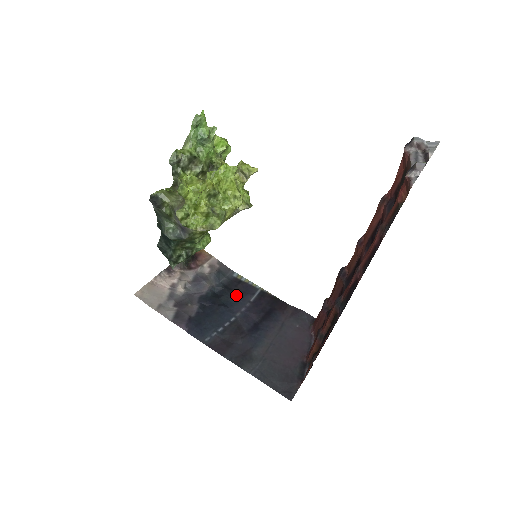
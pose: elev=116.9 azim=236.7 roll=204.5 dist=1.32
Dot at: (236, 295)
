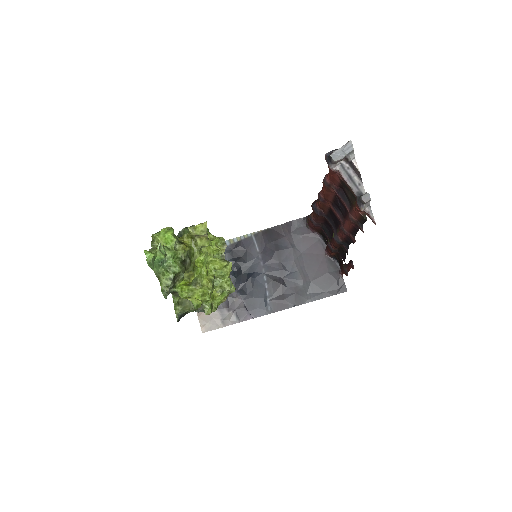
Dot at: (247, 259)
